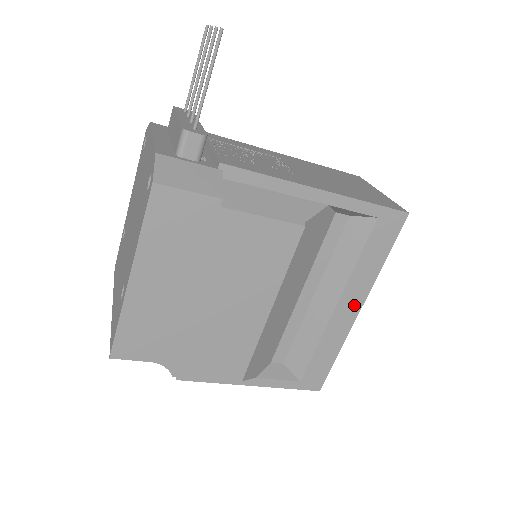
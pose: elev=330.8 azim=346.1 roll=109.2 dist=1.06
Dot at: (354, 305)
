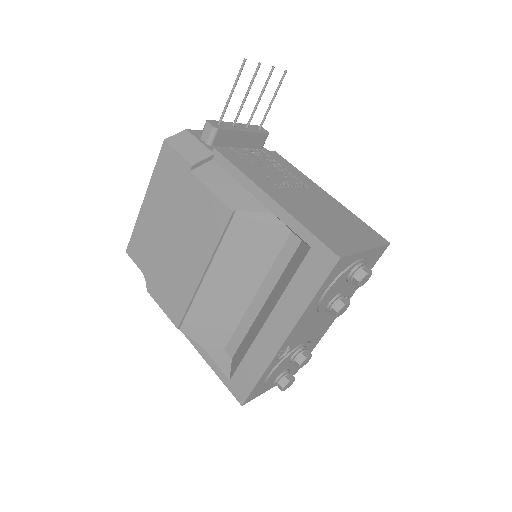
Dot at: (281, 331)
